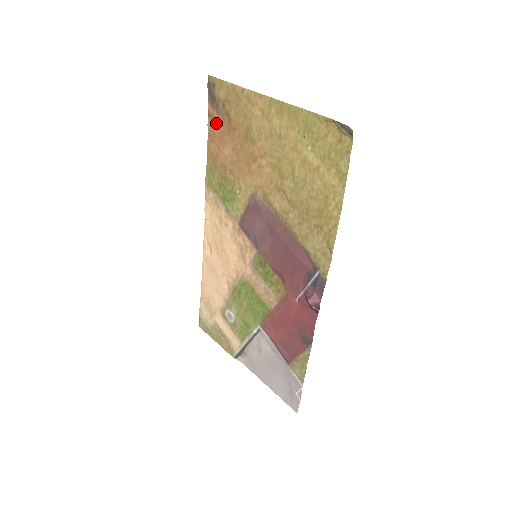
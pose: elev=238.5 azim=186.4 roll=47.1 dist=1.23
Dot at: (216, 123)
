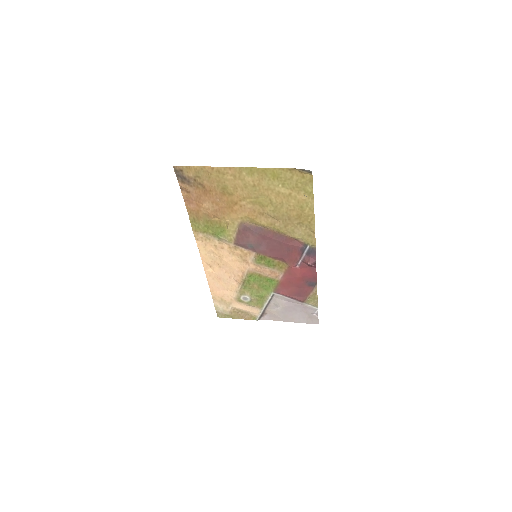
Dot at: (191, 192)
